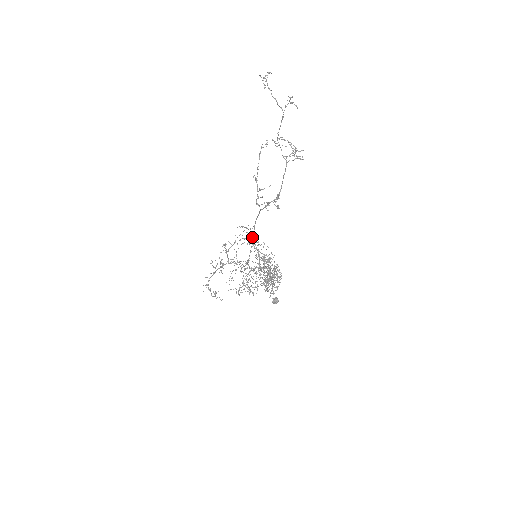
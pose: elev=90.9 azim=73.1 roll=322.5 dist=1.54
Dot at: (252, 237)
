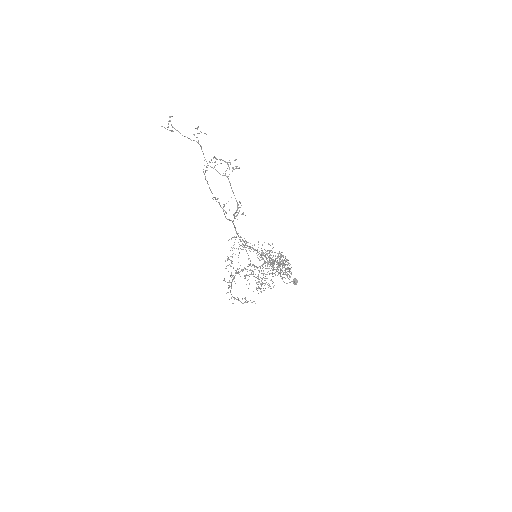
Dot at: (244, 242)
